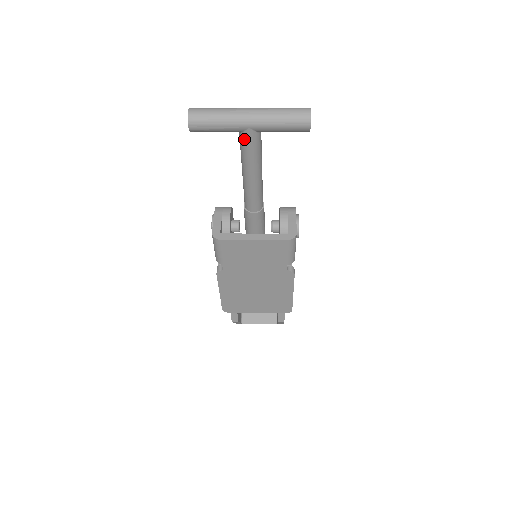
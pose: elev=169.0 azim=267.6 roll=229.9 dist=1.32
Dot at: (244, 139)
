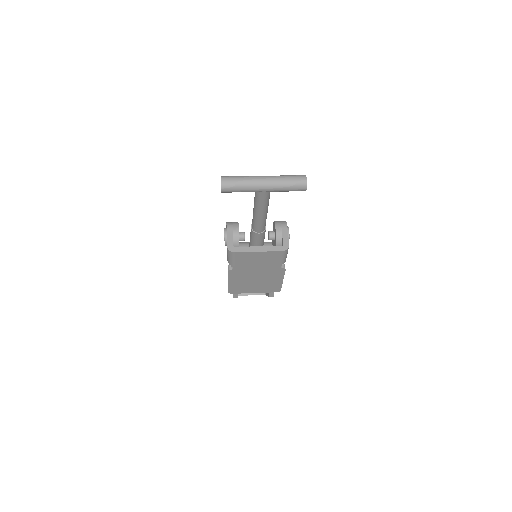
Dot at: (259, 196)
